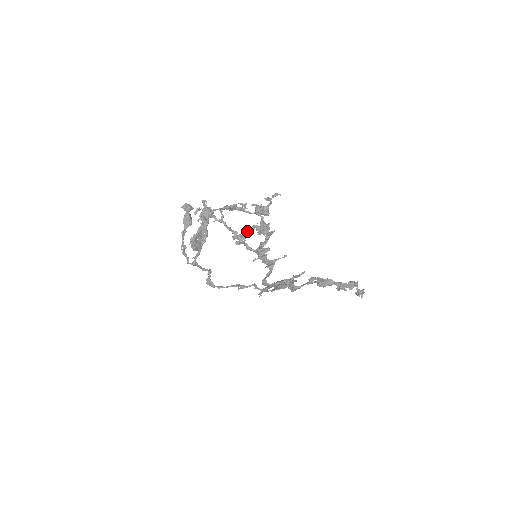
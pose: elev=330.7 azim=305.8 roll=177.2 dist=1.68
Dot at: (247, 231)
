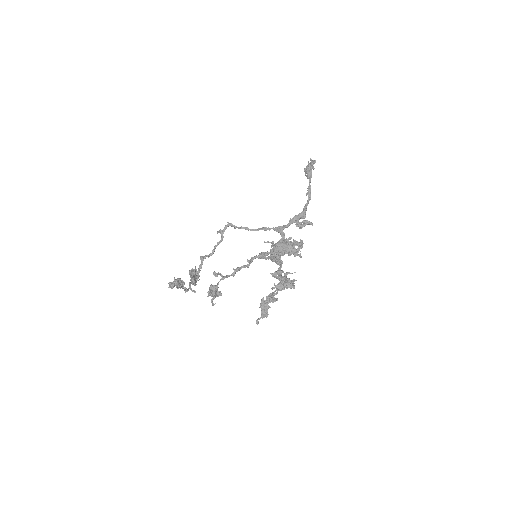
Dot at: (276, 294)
